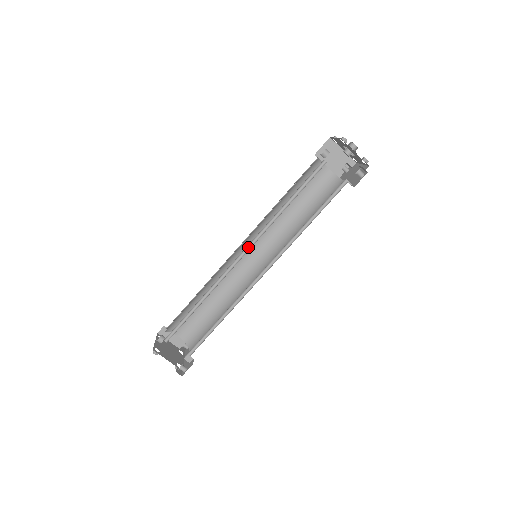
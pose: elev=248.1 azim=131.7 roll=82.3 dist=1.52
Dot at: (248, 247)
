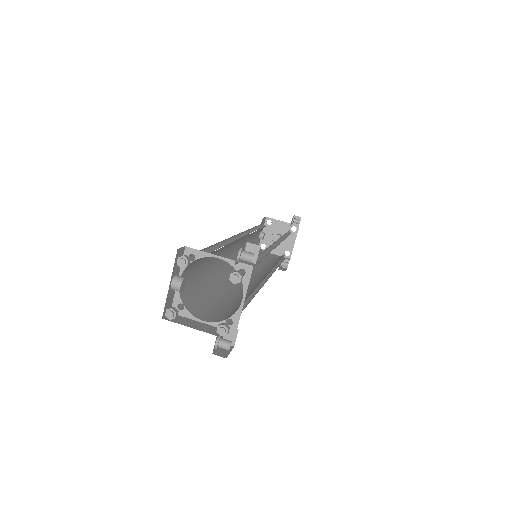
Dot at: (243, 236)
